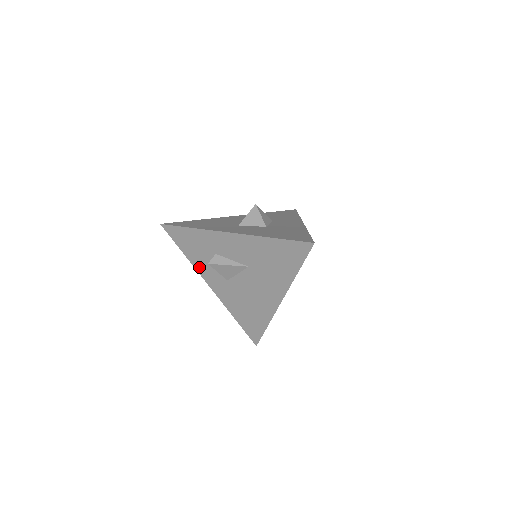
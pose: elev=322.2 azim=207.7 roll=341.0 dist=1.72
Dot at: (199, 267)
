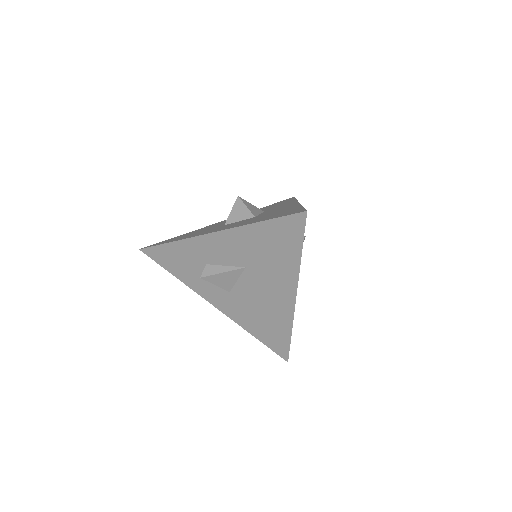
Dot at: (195, 286)
